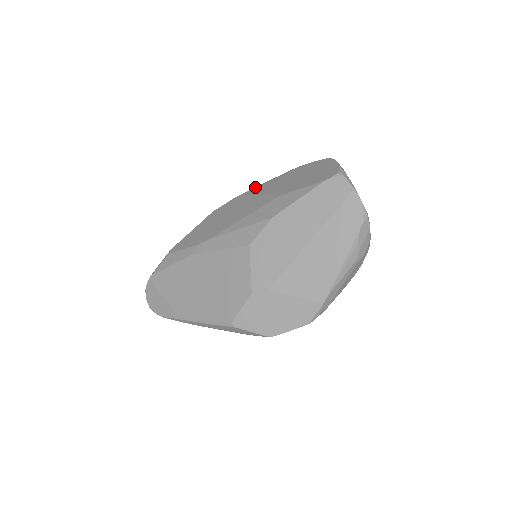
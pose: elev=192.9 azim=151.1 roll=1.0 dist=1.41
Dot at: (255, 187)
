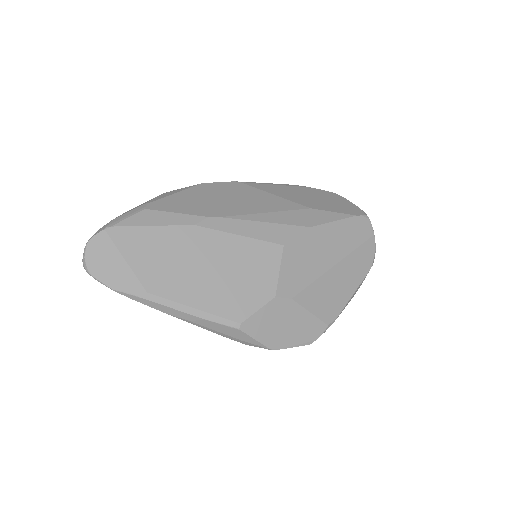
Dot at: occluded
